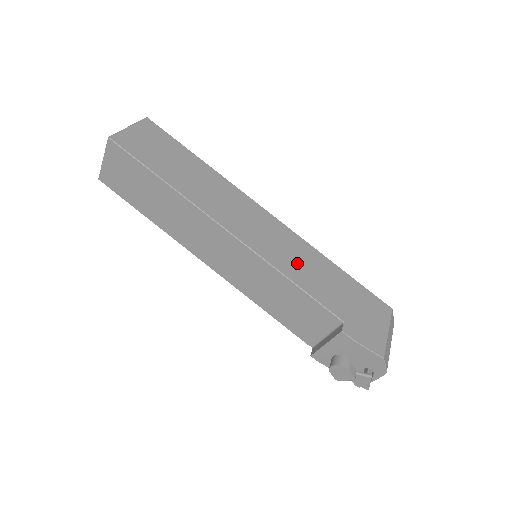
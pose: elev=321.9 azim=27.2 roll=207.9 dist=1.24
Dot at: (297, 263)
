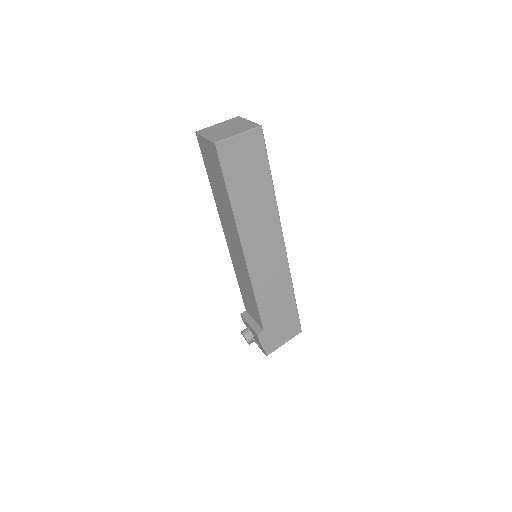
Dot at: (270, 288)
